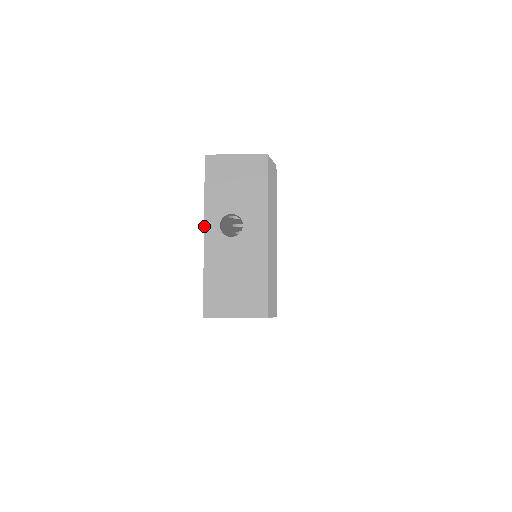
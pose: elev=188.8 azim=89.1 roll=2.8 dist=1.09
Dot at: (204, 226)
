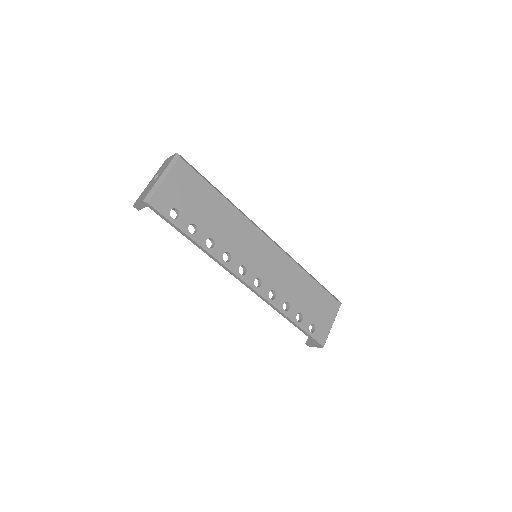
Dot at: (152, 179)
